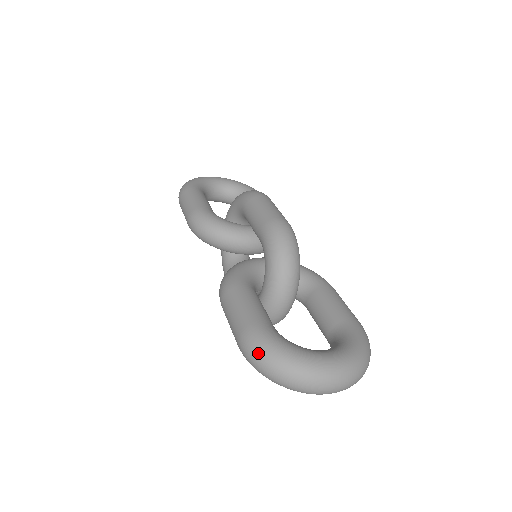
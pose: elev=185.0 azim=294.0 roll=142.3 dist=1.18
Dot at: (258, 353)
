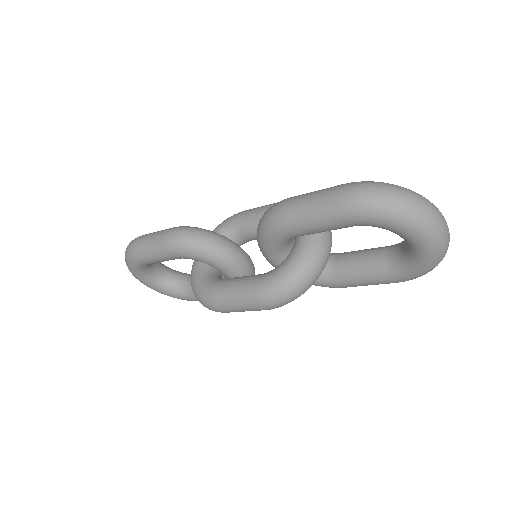
Dot at: (374, 183)
